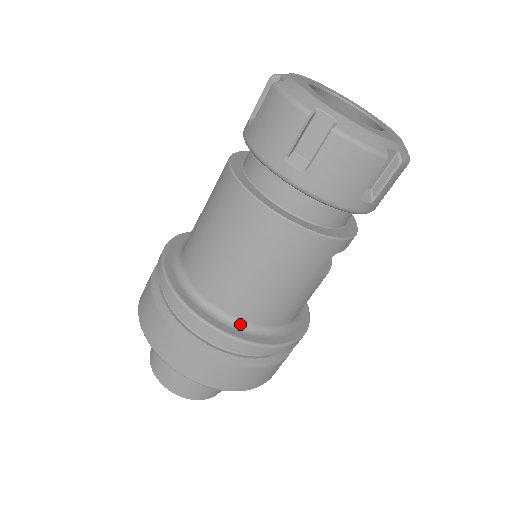
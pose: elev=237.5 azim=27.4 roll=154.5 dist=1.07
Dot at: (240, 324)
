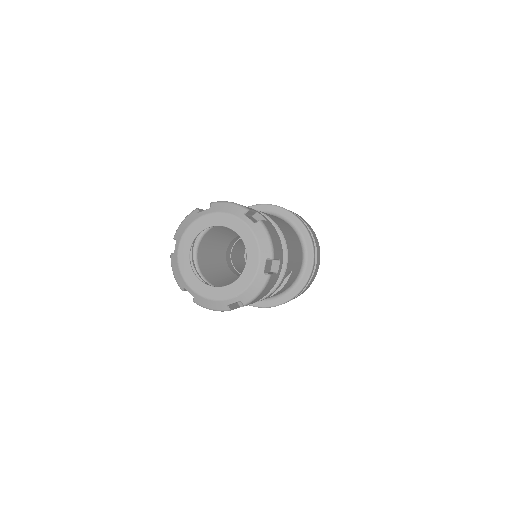
Dot at: occluded
